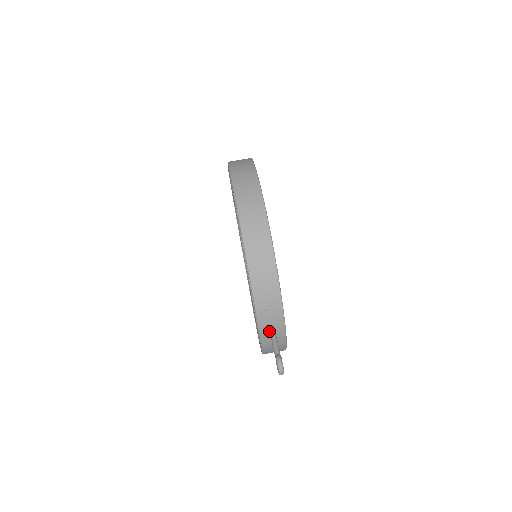
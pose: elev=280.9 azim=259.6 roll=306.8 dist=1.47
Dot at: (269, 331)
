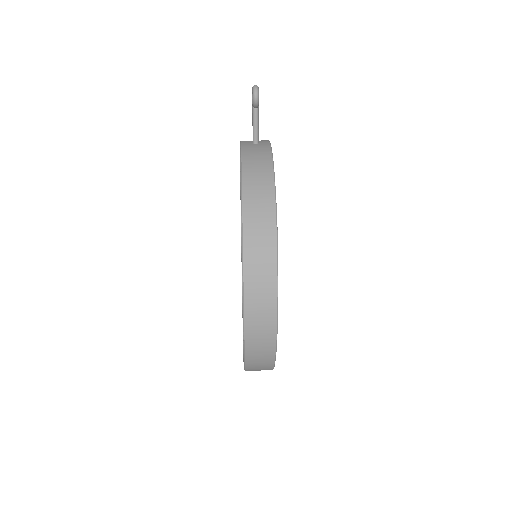
Dot at: (252, 144)
